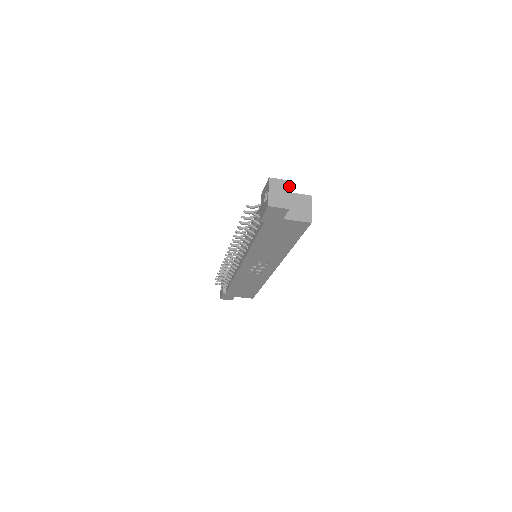
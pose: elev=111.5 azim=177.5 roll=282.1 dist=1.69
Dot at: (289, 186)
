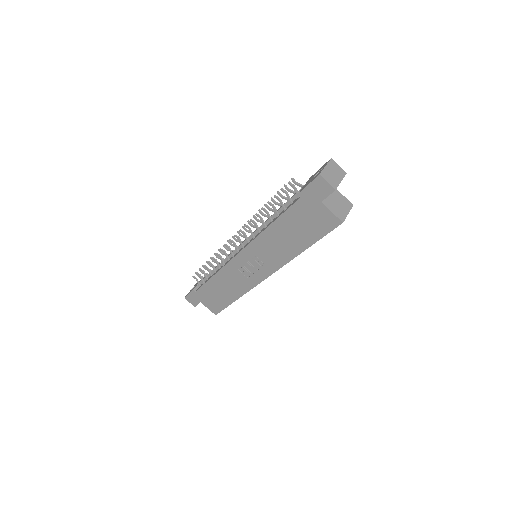
Dot at: (344, 176)
